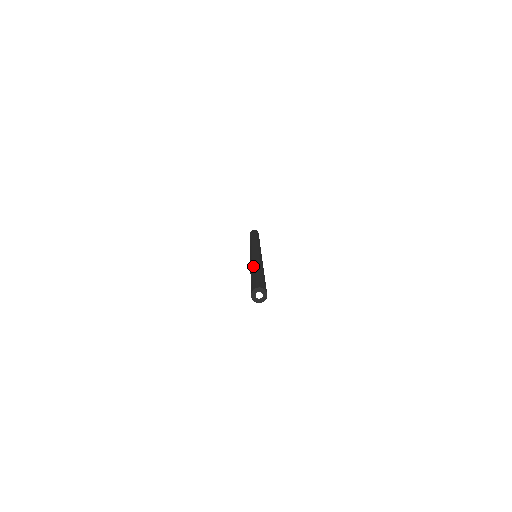
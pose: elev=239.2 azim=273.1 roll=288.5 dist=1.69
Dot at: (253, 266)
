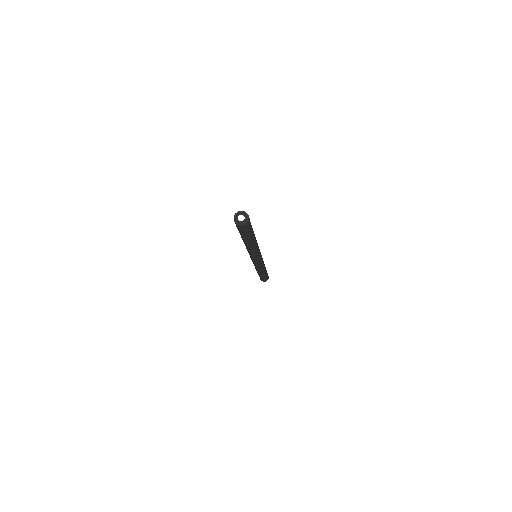
Dot at: occluded
